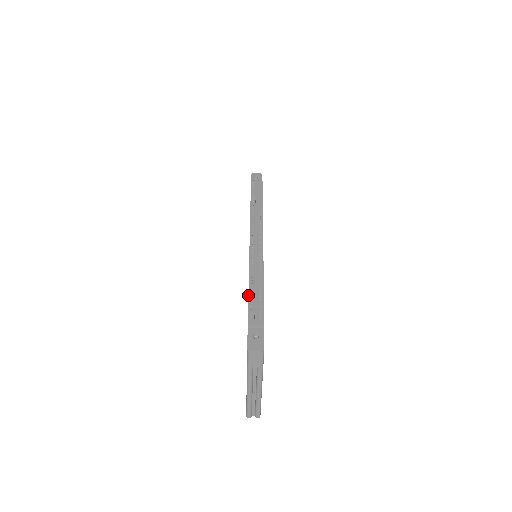
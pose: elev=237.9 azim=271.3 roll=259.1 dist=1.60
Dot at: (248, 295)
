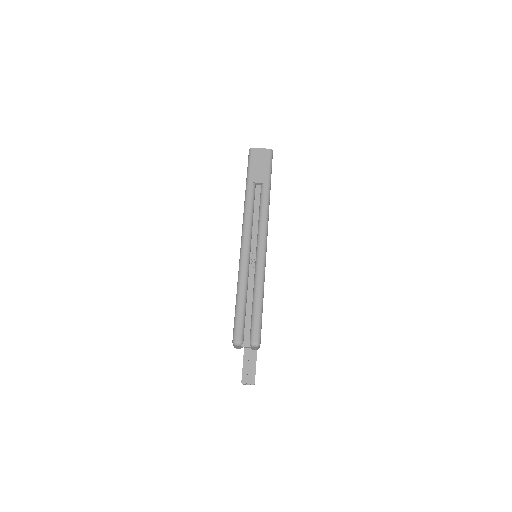
Dot at: occluded
